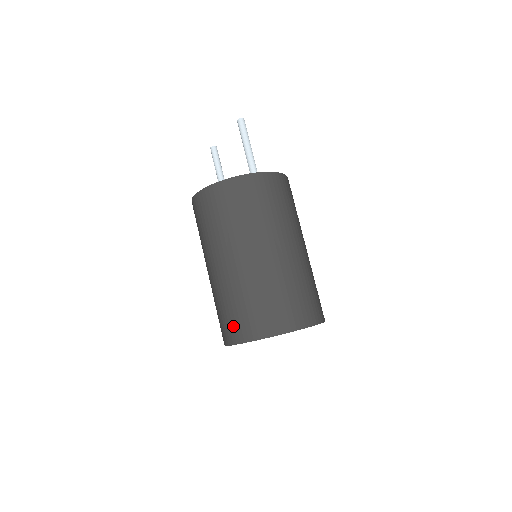
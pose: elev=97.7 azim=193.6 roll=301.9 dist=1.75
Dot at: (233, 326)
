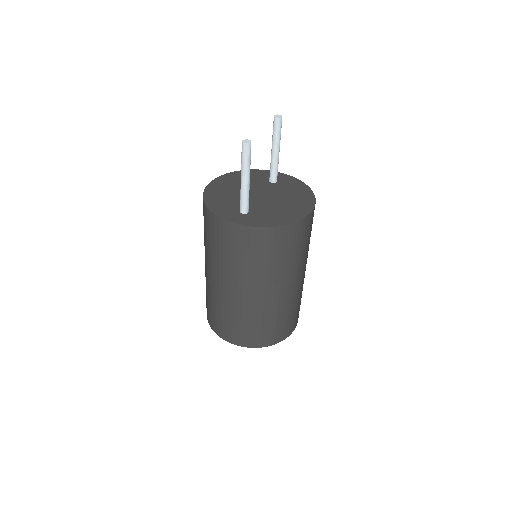
Dot at: occluded
